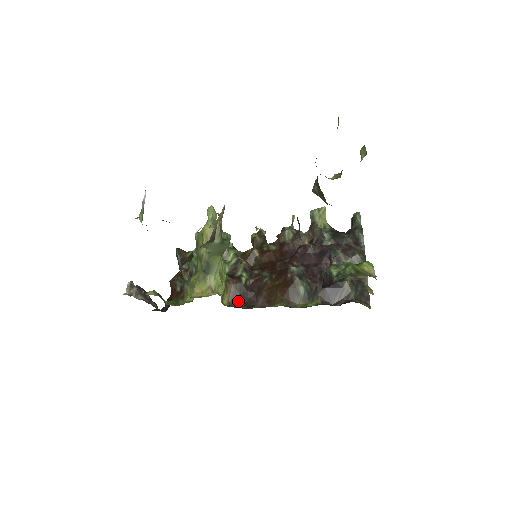
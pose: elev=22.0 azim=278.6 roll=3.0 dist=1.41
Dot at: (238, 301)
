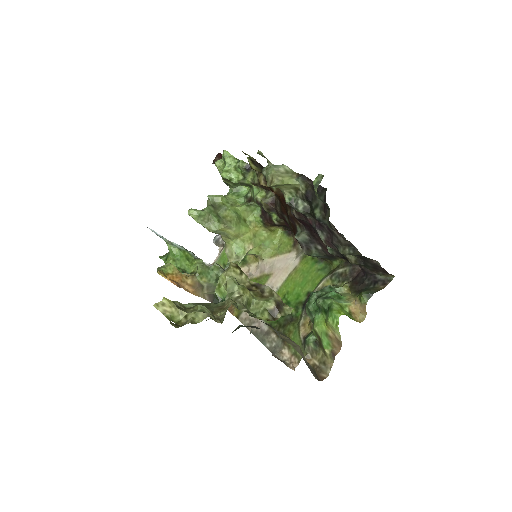
Dot at: (287, 229)
